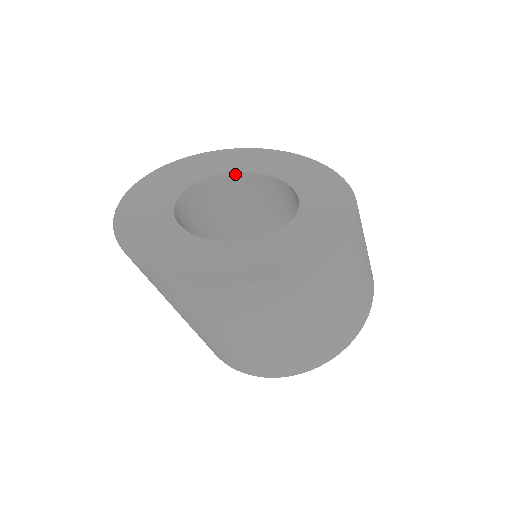
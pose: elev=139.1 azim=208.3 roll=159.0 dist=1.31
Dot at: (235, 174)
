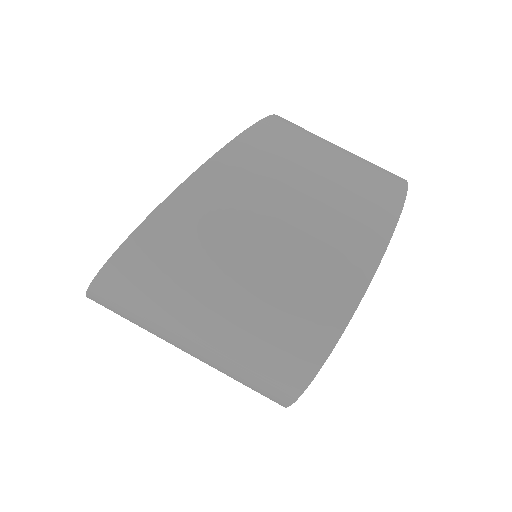
Dot at: occluded
